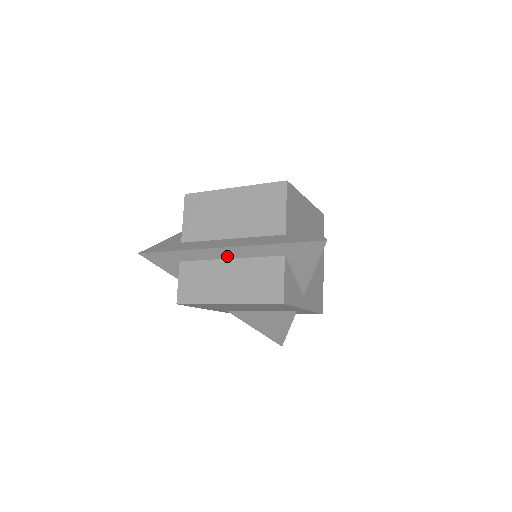
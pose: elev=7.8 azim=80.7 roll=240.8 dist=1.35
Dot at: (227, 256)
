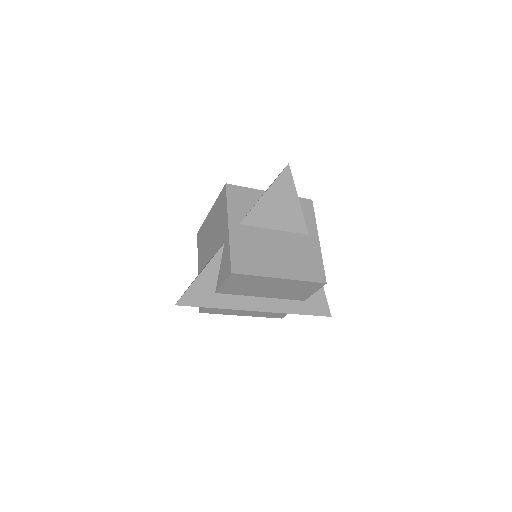
Dot at: occluded
